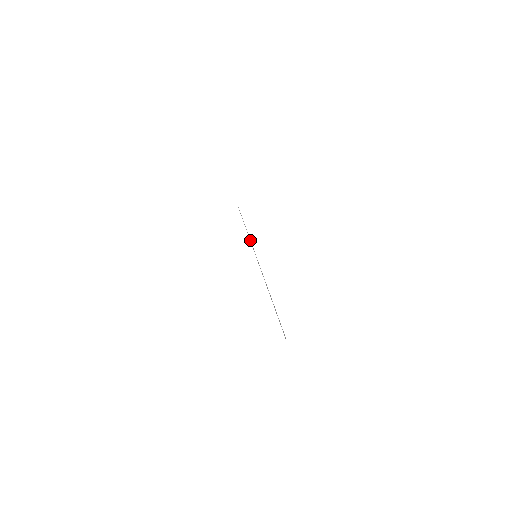
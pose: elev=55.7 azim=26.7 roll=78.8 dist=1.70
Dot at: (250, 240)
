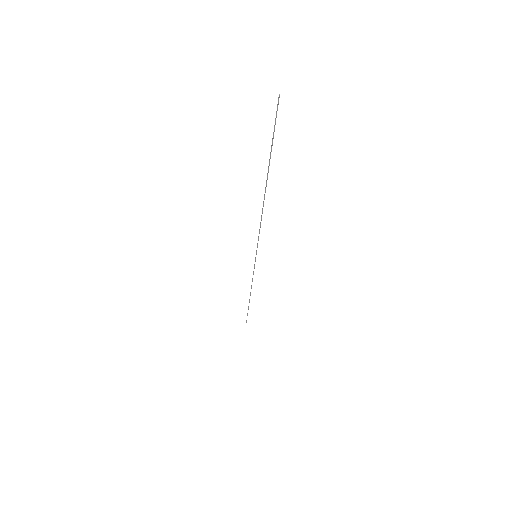
Dot at: (252, 279)
